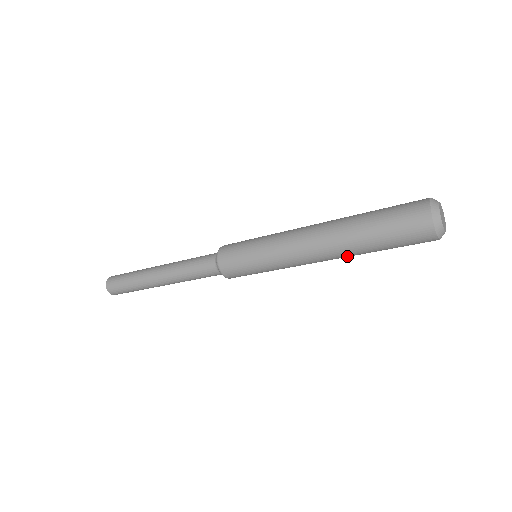
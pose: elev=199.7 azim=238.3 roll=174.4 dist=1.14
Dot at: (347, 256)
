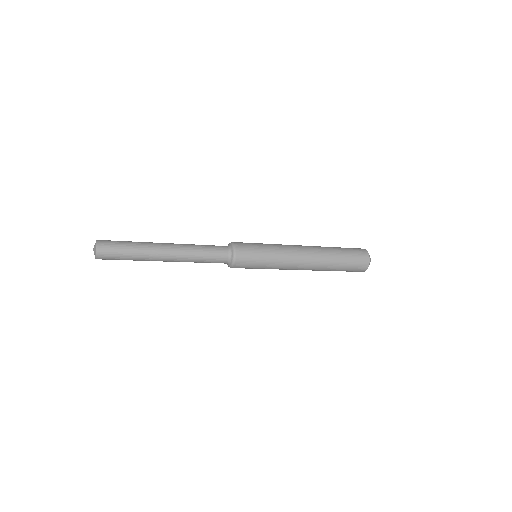
Dot at: (320, 268)
